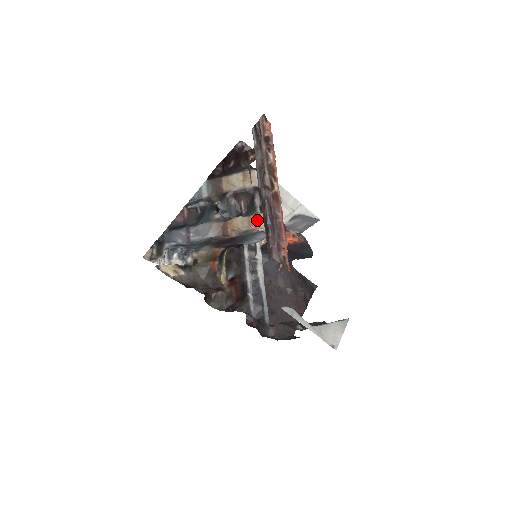
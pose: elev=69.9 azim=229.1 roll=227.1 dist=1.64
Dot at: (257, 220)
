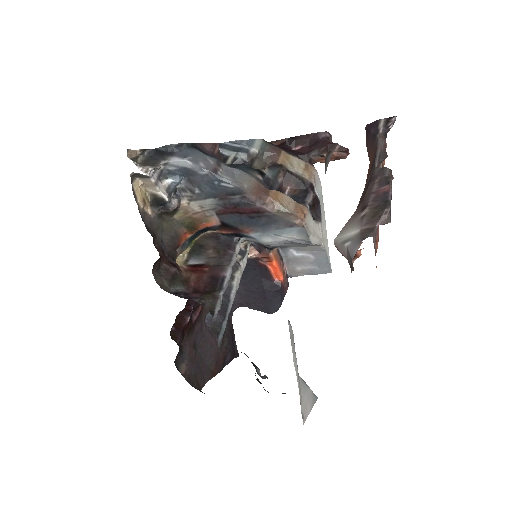
Dot at: (305, 212)
